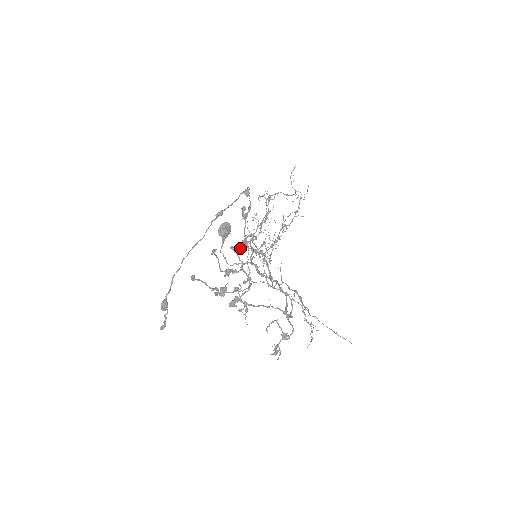
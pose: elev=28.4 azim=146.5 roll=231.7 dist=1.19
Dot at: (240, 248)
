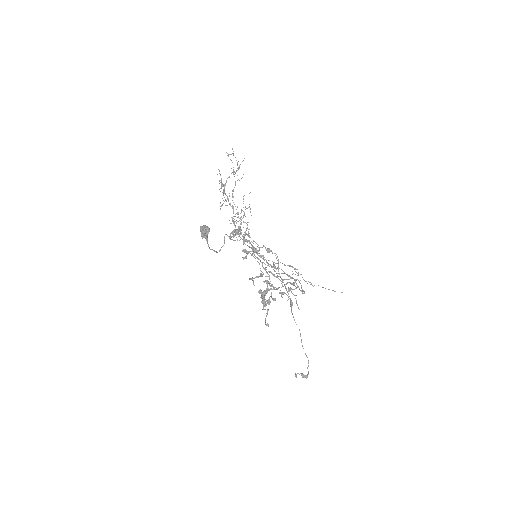
Dot at: occluded
